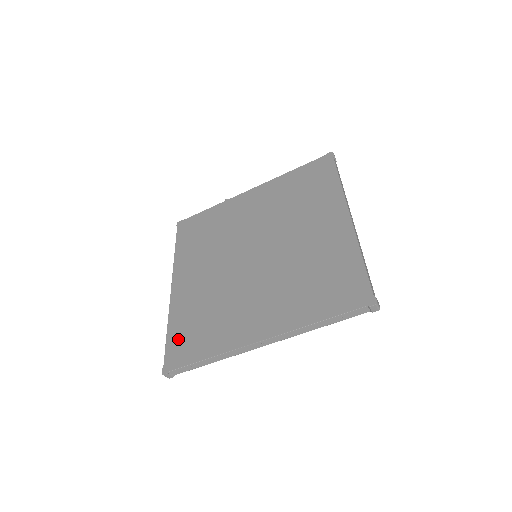
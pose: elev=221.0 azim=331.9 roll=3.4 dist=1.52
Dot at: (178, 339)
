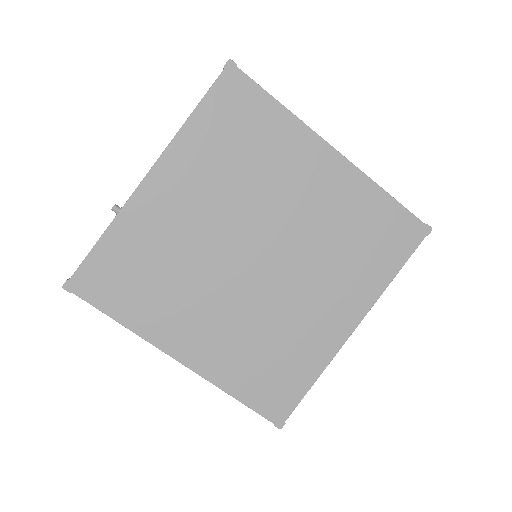
Dot at: (261, 394)
